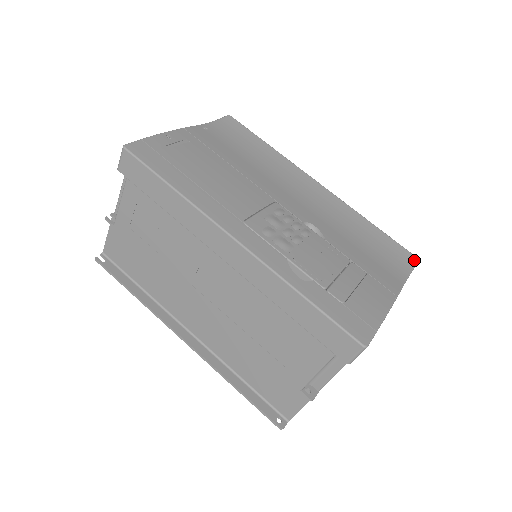
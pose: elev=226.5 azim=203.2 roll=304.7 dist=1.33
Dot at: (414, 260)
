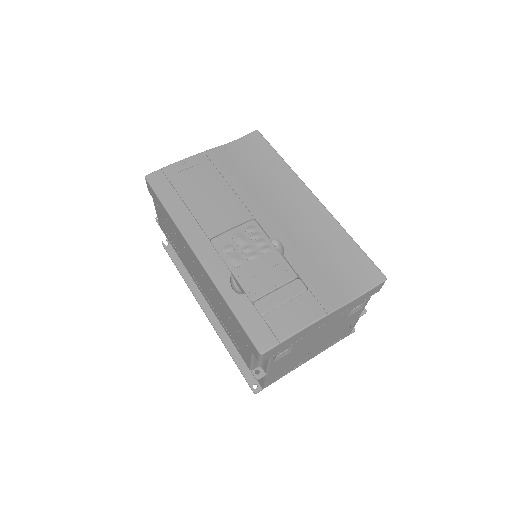
Dot at: (380, 279)
